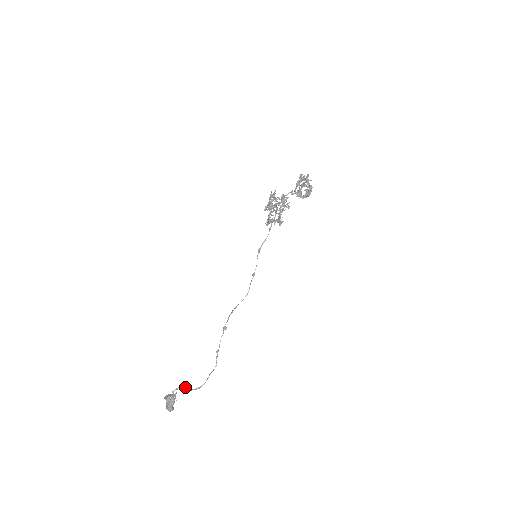
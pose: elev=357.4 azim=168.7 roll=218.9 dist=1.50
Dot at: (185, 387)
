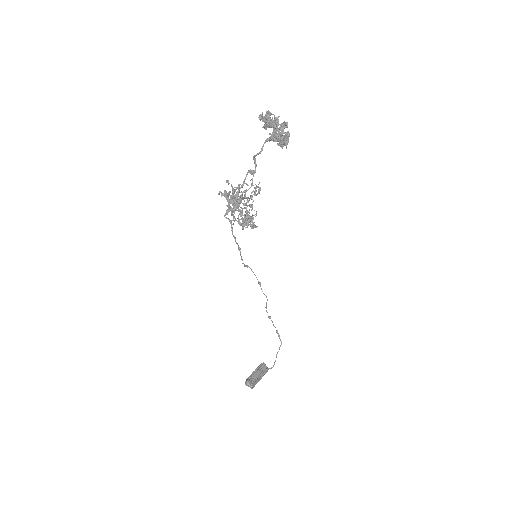
Dot at: (260, 368)
